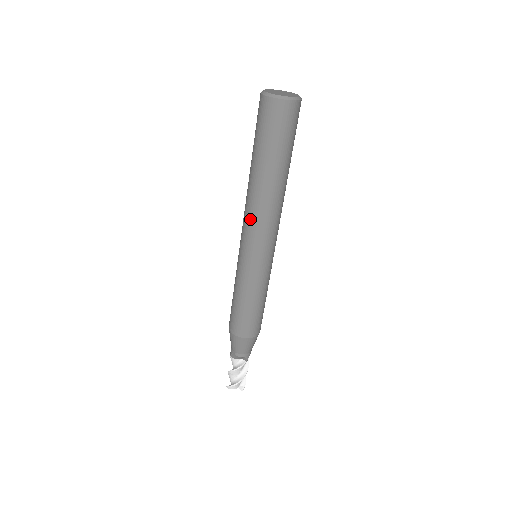
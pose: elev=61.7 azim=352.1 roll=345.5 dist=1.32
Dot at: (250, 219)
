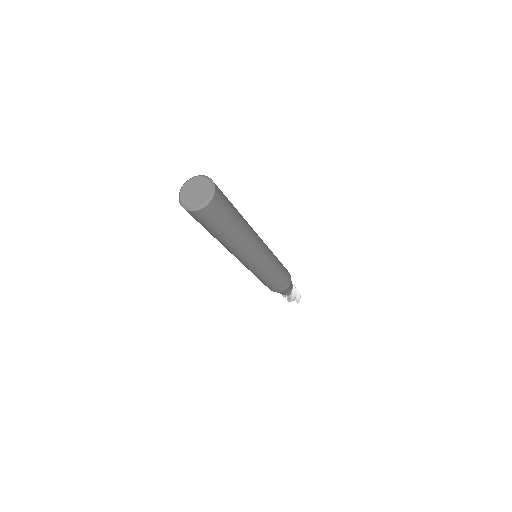
Dot at: occluded
